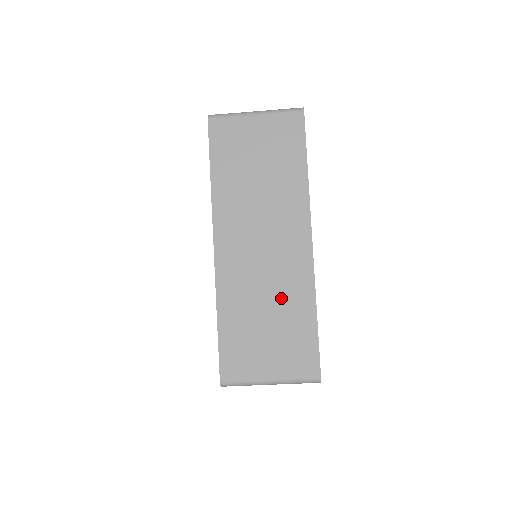
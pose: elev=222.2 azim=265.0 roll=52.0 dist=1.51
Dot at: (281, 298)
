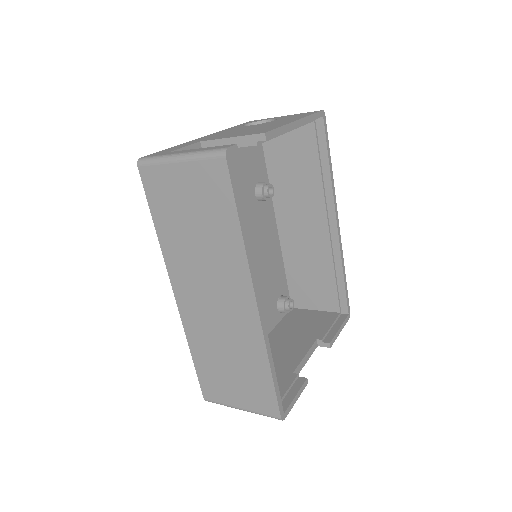
Dot at: (237, 348)
